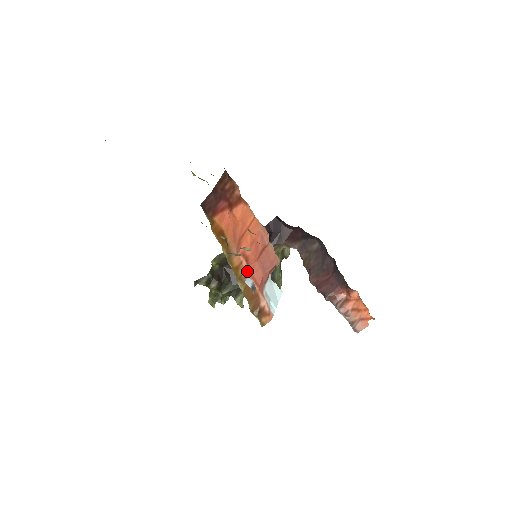
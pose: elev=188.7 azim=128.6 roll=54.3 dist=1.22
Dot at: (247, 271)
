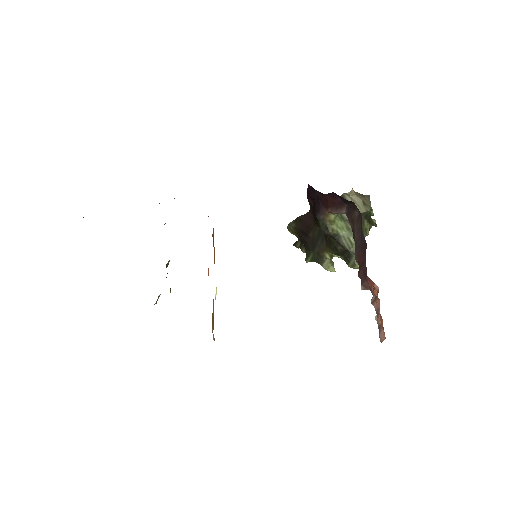
Dot at: occluded
